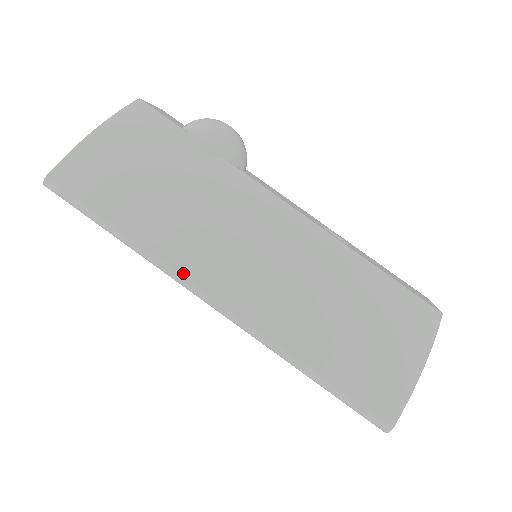
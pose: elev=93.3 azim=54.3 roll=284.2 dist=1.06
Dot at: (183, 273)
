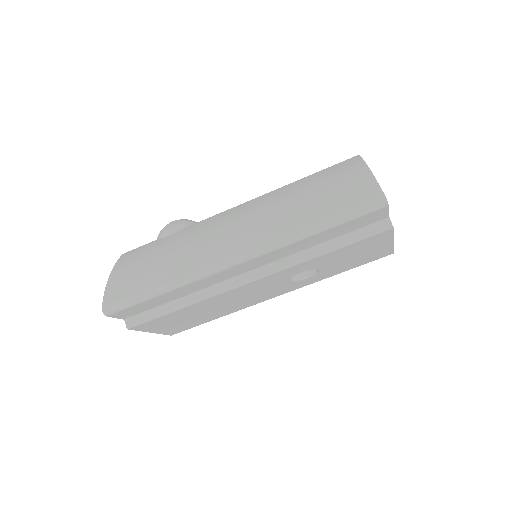
Dot at: (205, 266)
